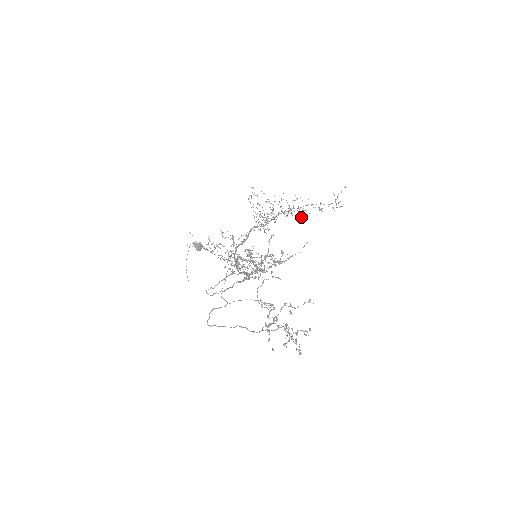
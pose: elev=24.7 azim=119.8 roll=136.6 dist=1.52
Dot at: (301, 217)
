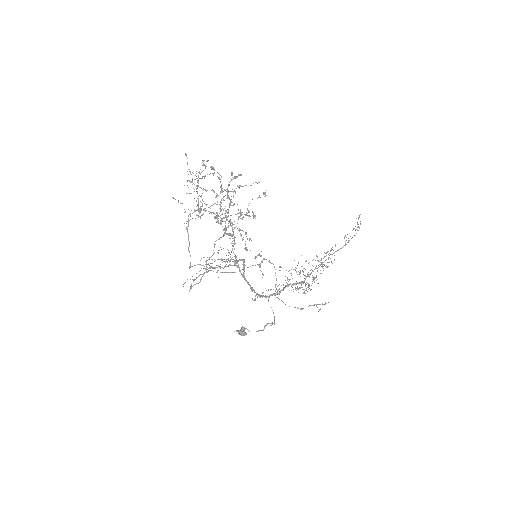
Dot at: occluded
